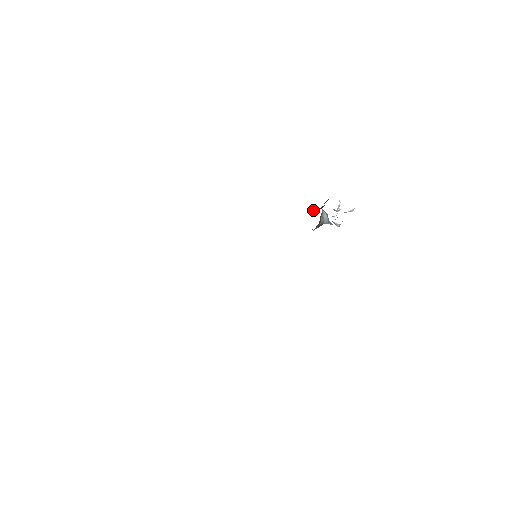
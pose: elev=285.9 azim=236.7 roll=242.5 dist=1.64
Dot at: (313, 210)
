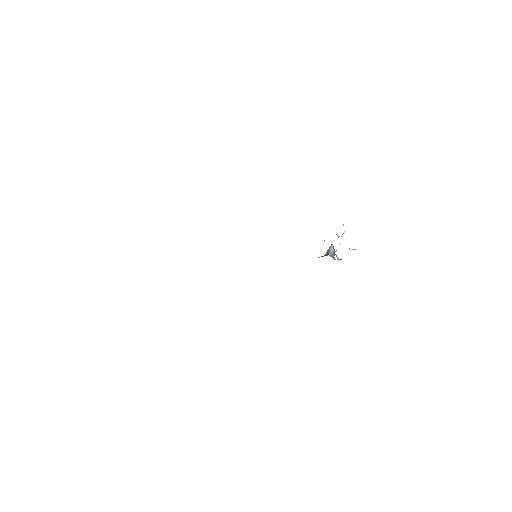
Dot at: occluded
